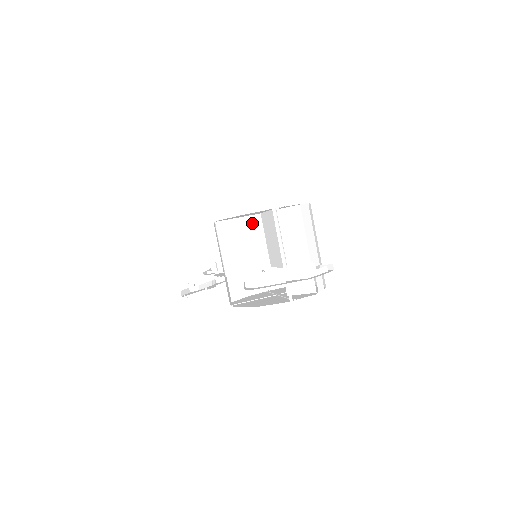
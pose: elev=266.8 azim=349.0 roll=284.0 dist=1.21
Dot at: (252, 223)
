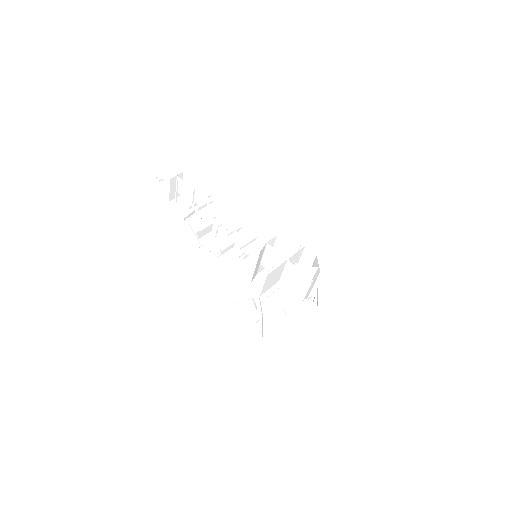
Dot at: (282, 266)
